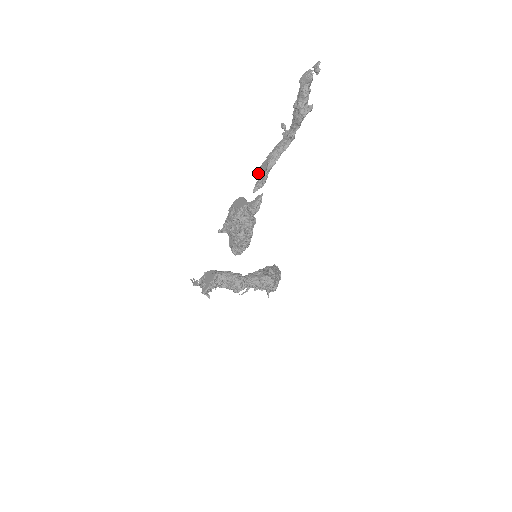
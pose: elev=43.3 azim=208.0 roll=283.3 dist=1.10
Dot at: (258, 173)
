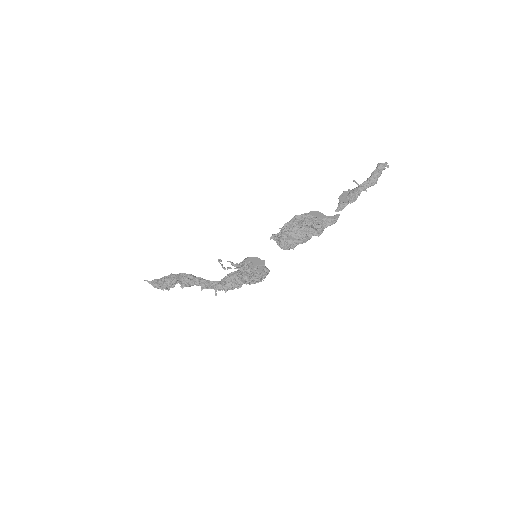
Dot at: (343, 201)
